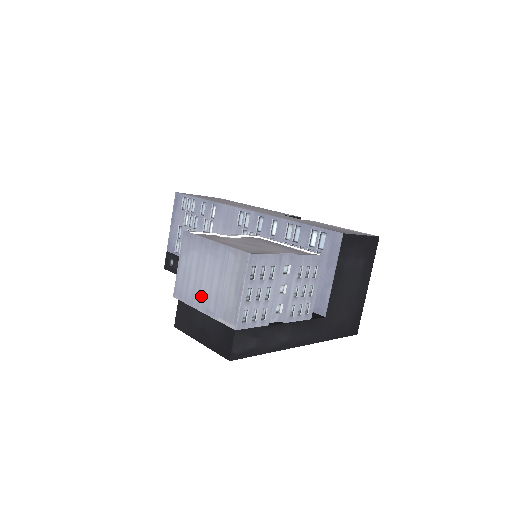
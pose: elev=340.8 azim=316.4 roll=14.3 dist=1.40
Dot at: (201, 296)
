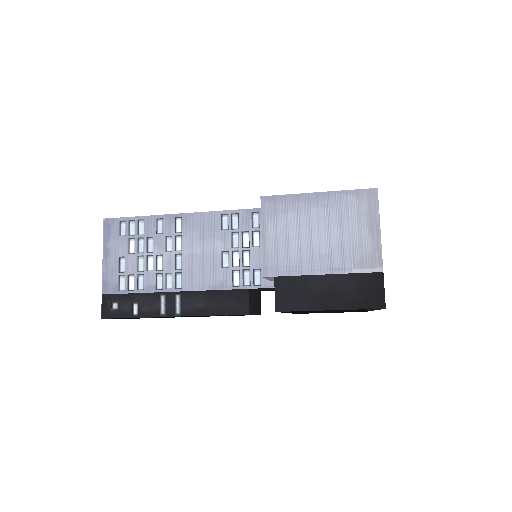
Dot at: (315, 257)
